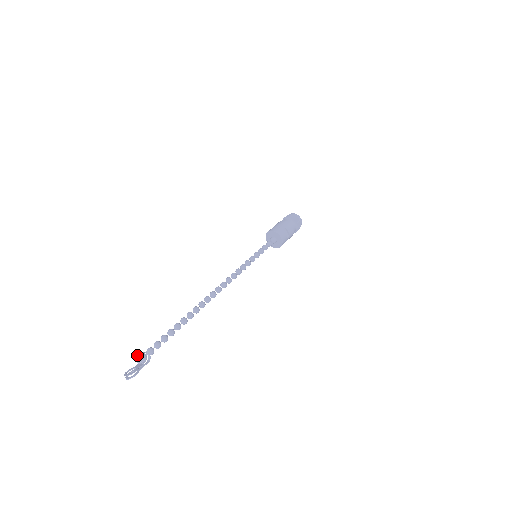
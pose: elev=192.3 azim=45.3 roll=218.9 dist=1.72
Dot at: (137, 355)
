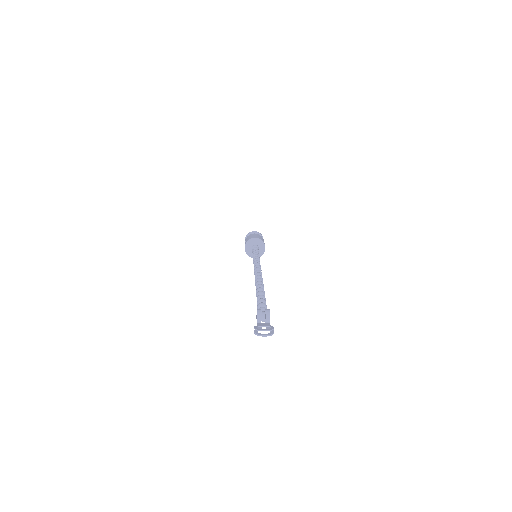
Dot at: (260, 311)
